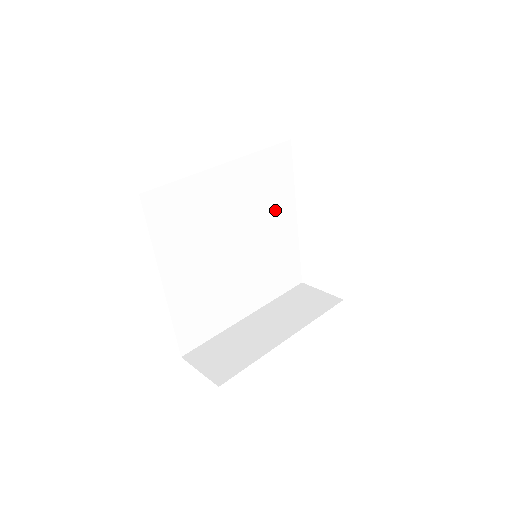
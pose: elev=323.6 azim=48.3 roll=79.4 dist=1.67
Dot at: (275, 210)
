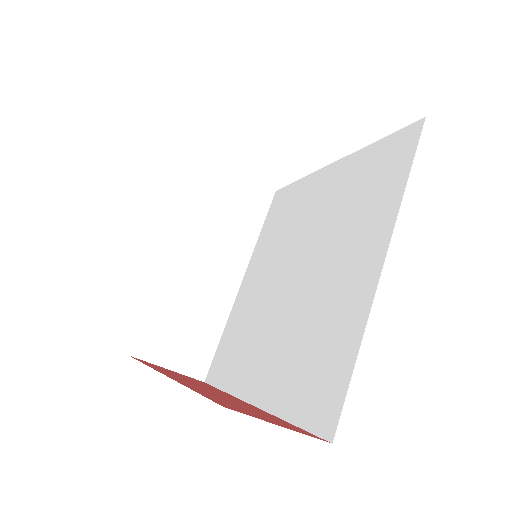
Dot at: occluded
